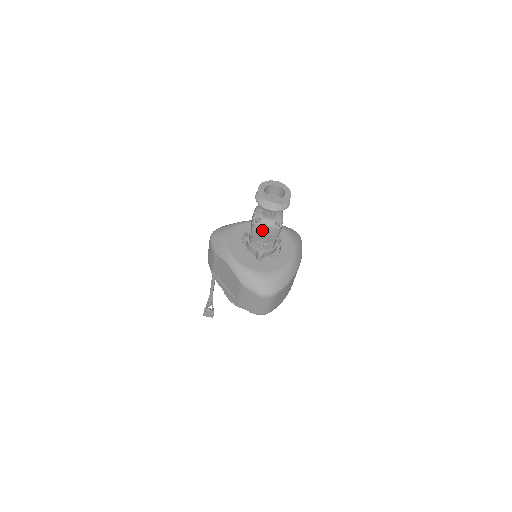
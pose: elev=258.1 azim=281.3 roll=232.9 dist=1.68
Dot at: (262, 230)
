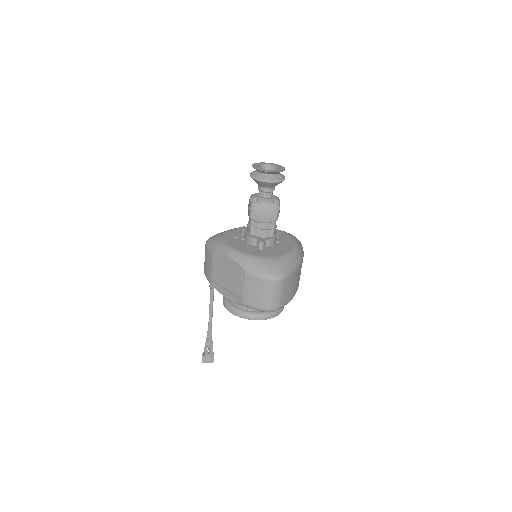
Dot at: (261, 210)
